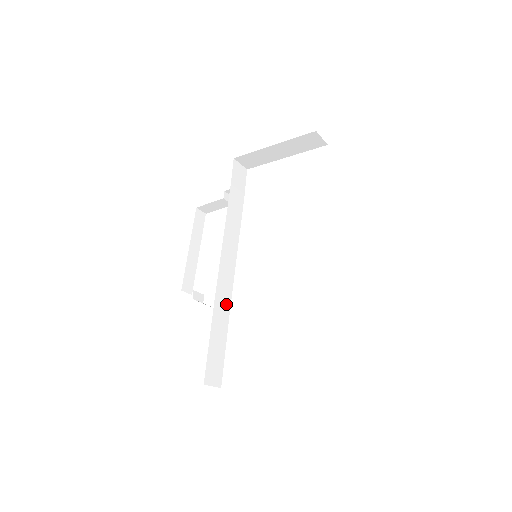
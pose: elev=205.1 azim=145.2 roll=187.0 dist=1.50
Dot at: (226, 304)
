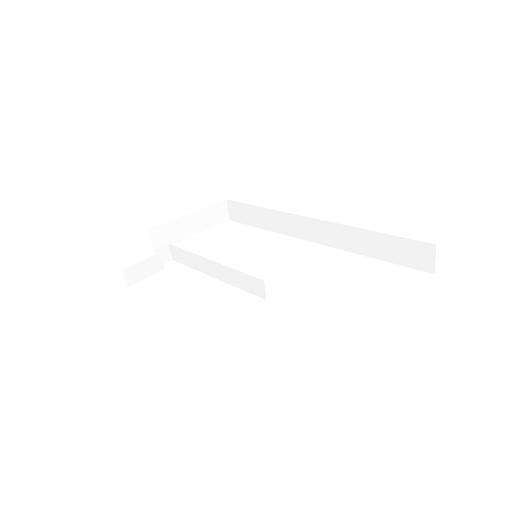
Dot at: (265, 292)
